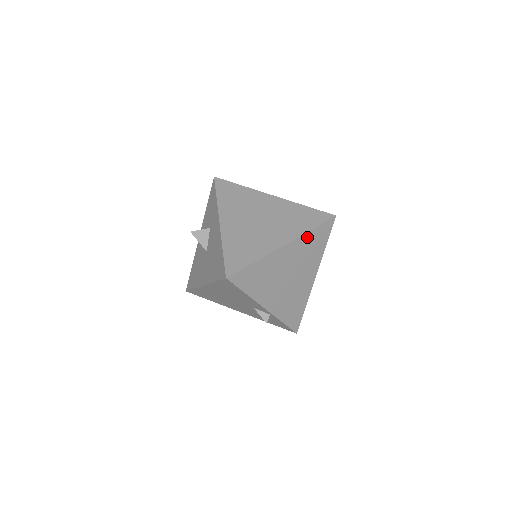
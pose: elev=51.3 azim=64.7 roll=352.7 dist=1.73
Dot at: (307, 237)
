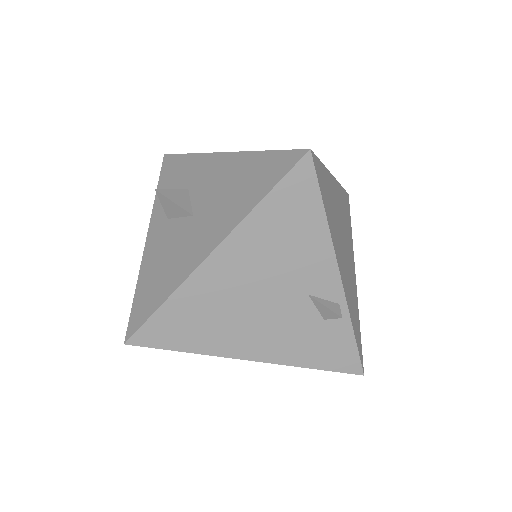
Dot at: (341, 193)
